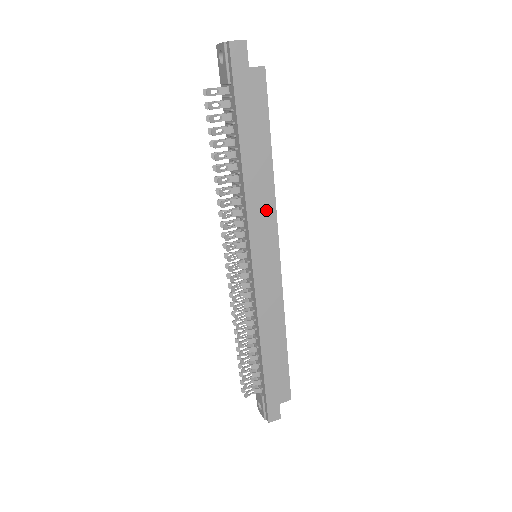
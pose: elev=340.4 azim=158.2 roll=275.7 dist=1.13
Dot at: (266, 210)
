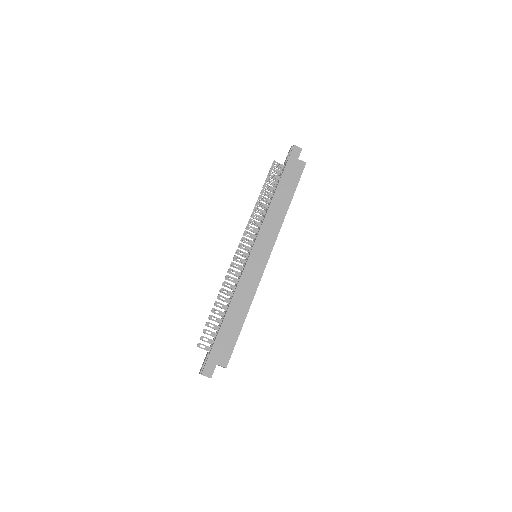
Dot at: (274, 227)
